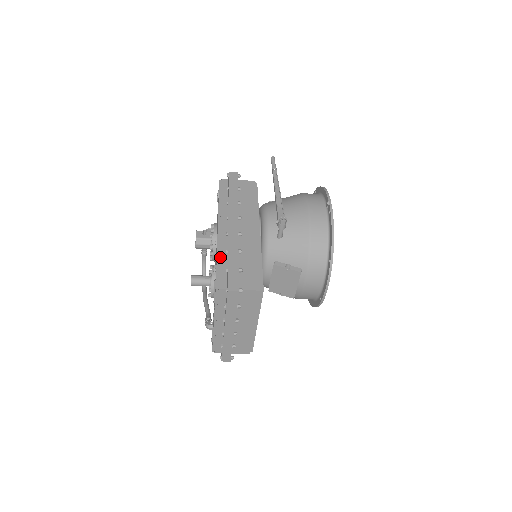
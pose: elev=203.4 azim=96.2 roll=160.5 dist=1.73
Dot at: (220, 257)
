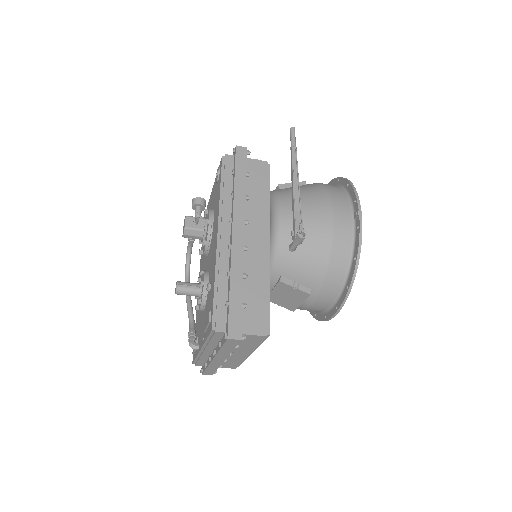
Dot at: (219, 281)
